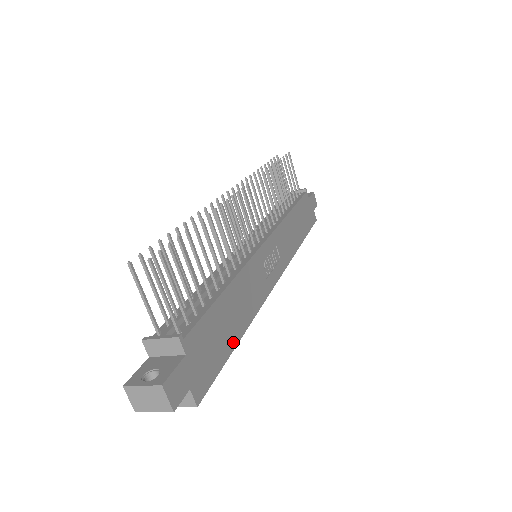
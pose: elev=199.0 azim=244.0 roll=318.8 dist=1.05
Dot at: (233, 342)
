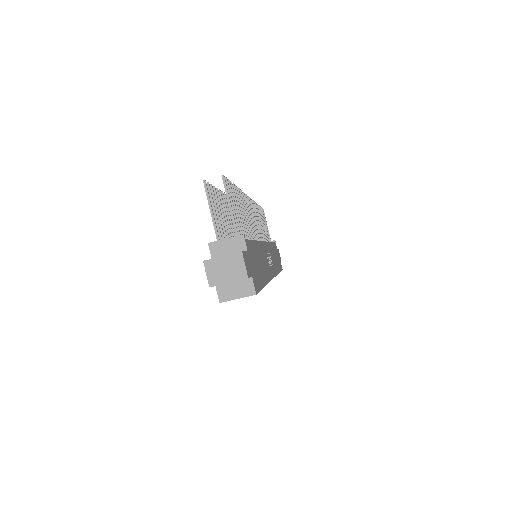
Dot at: (263, 281)
